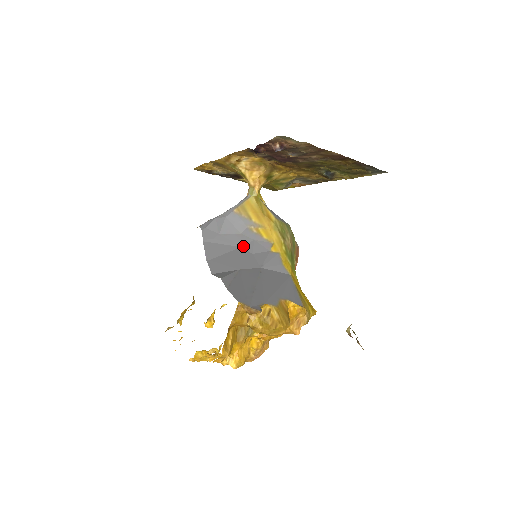
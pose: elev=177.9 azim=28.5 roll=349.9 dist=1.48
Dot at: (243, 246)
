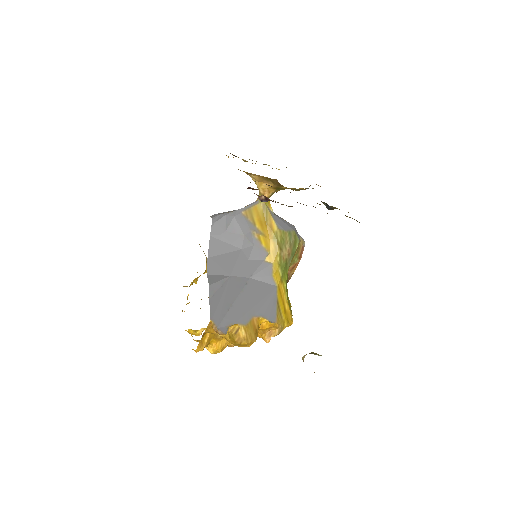
Dot at: (243, 249)
